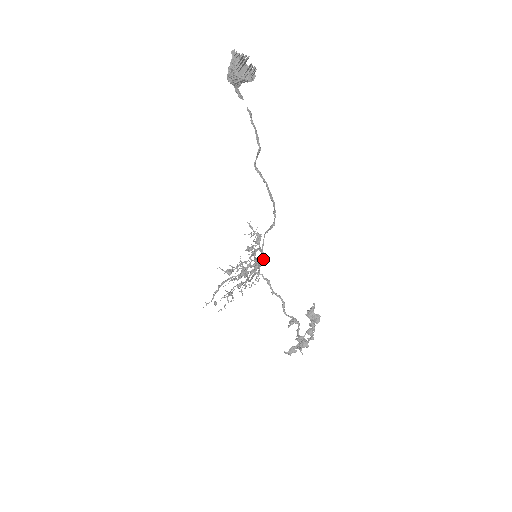
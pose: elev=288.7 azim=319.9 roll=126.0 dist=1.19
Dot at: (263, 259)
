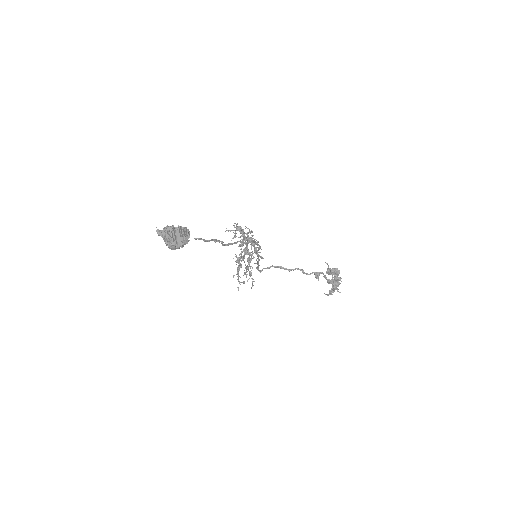
Dot at: occluded
